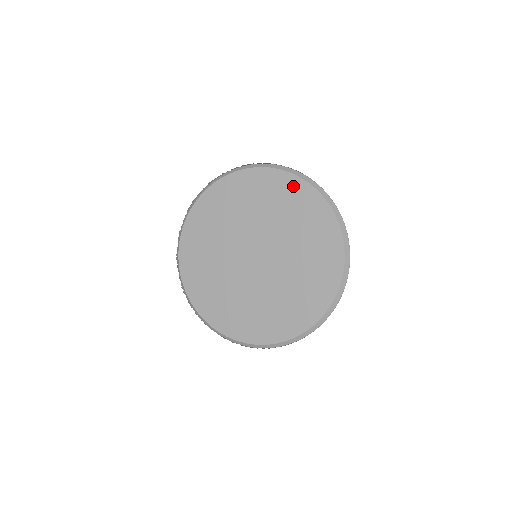
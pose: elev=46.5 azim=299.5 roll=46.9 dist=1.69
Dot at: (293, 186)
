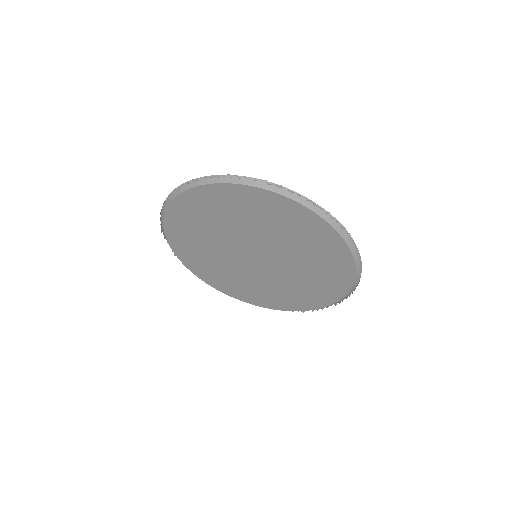
Dot at: (240, 194)
